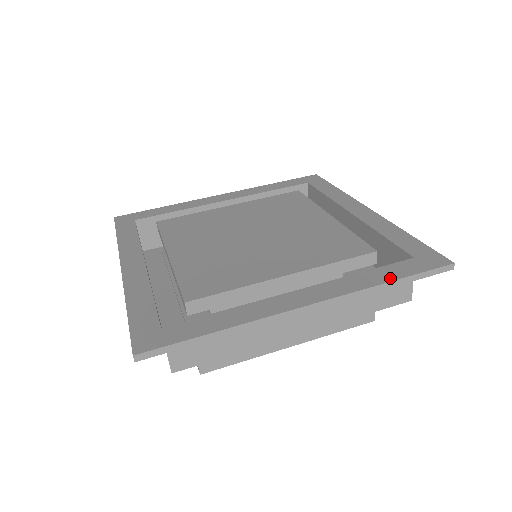
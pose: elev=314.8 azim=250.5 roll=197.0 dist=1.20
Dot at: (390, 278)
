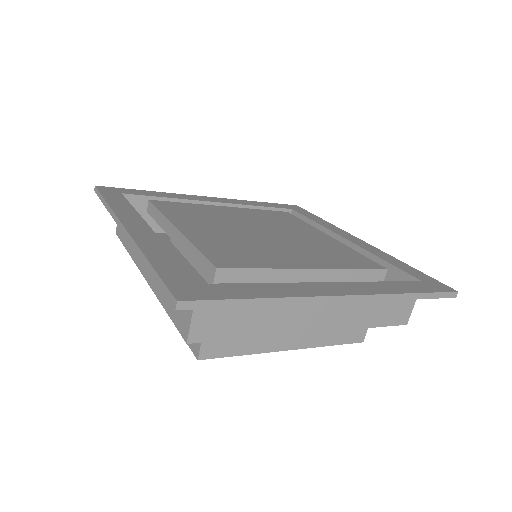
Dot at: (410, 290)
